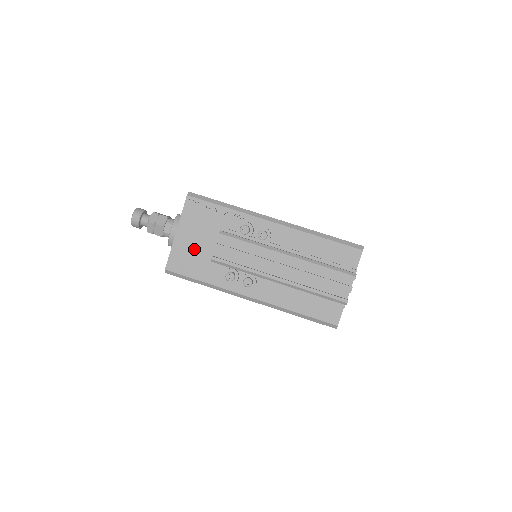
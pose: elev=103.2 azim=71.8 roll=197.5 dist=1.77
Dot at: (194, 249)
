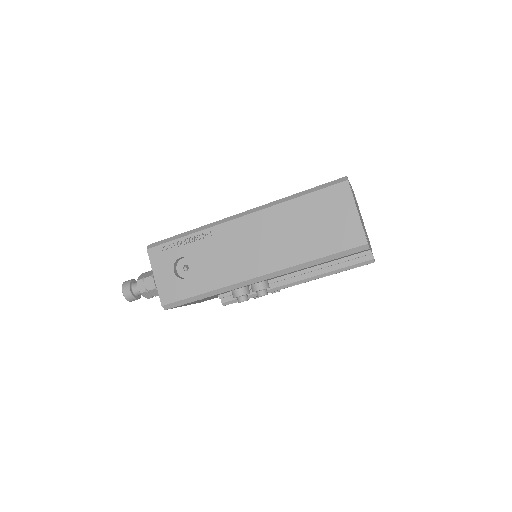
Dot at: occluded
